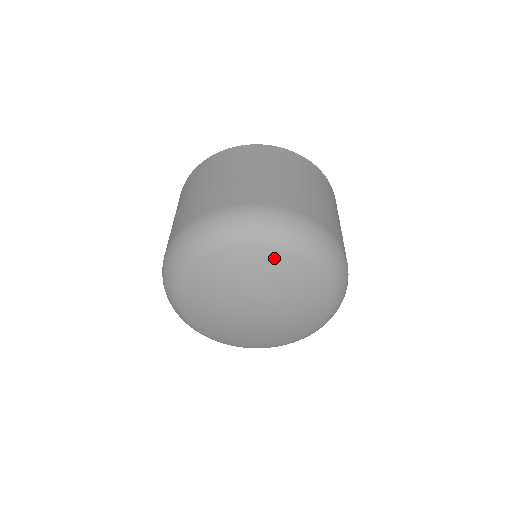
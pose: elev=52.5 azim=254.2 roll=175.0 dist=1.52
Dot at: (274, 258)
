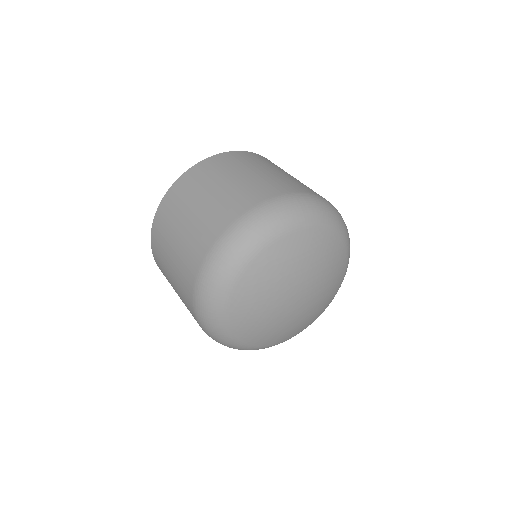
Dot at: (267, 259)
